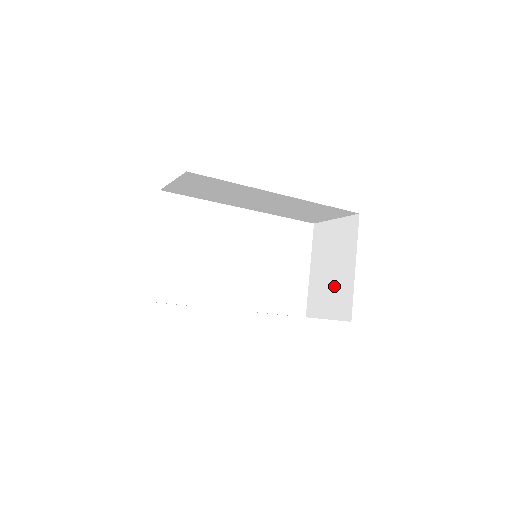
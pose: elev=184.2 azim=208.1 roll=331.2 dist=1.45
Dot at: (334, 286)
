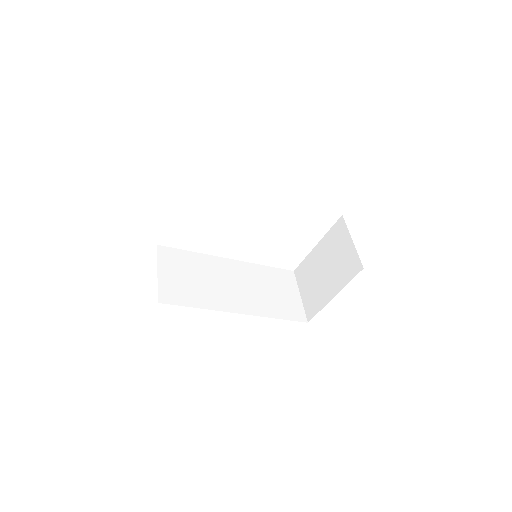
Dot at: (317, 285)
